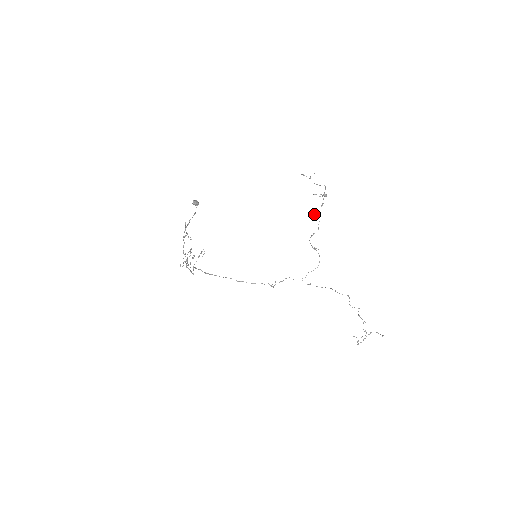
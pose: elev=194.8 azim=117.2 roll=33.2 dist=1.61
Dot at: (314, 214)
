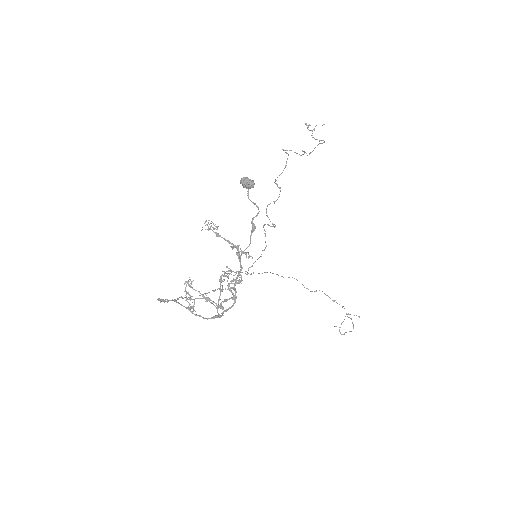
Dot at: occluded
